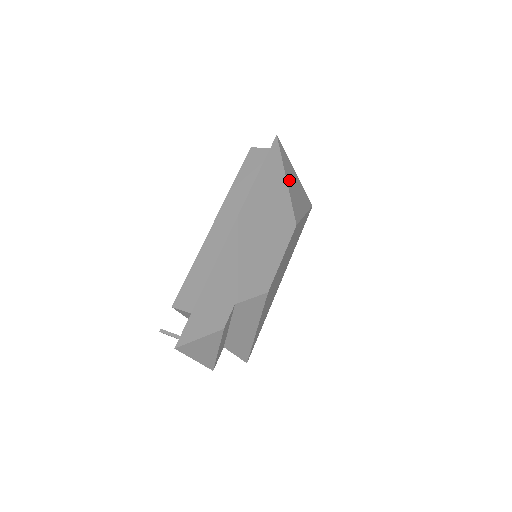
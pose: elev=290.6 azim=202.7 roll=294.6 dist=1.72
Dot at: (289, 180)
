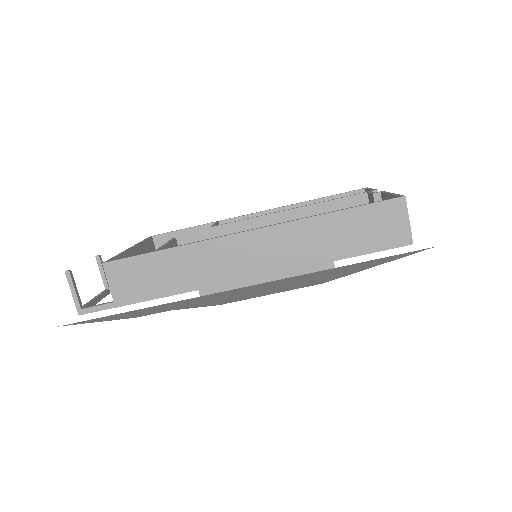
Dot at: occluded
